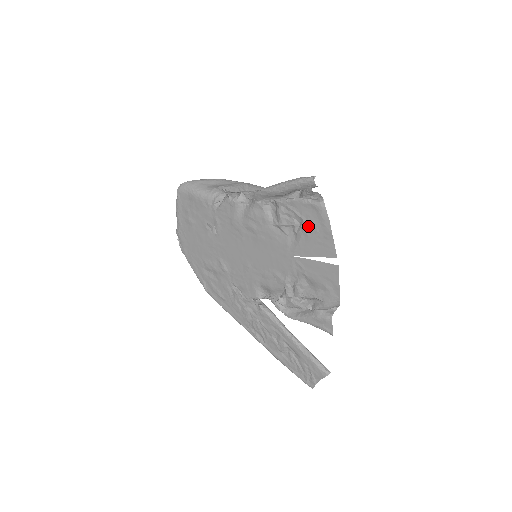
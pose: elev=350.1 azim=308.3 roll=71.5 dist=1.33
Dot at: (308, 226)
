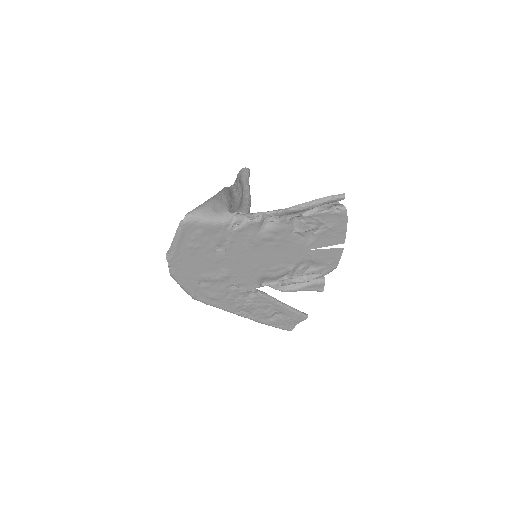
Dot at: (328, 228)
